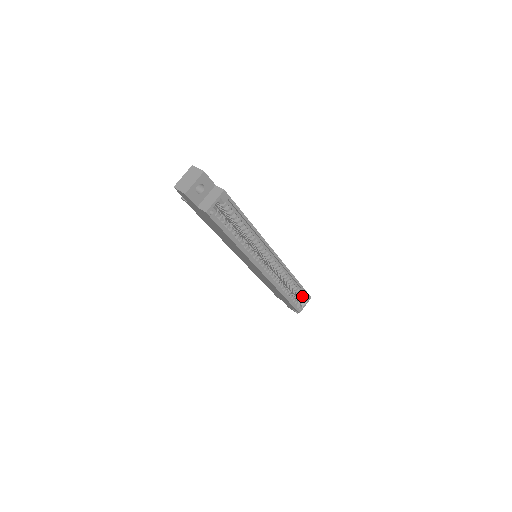
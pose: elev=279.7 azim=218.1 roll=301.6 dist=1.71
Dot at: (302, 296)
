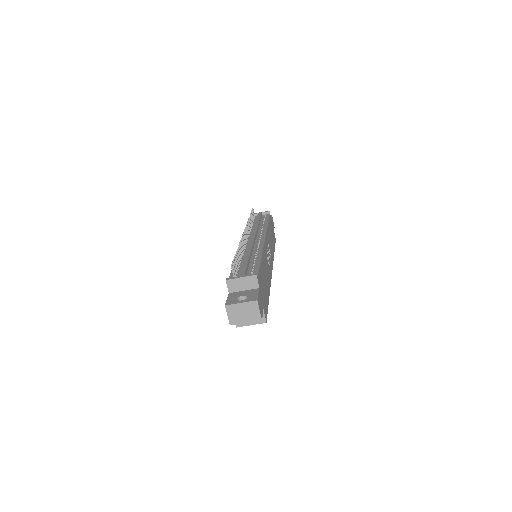
Dot at: occluded
